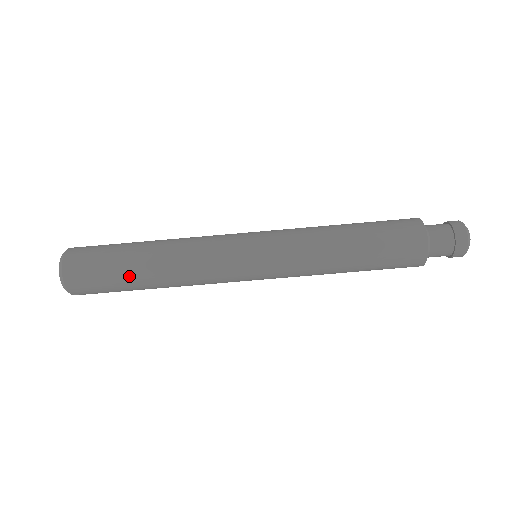
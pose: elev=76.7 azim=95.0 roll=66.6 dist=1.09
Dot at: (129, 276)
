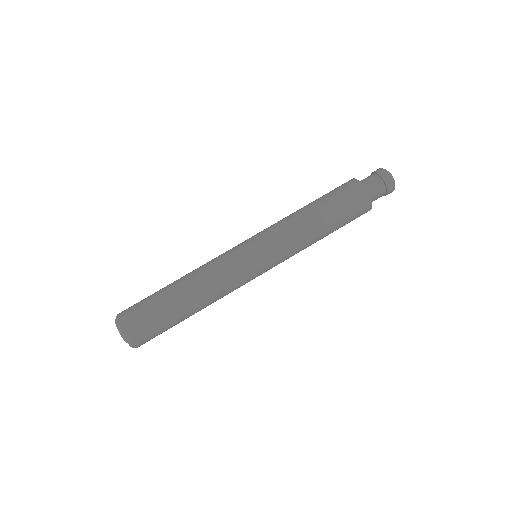
Dot at: (169, 302)
